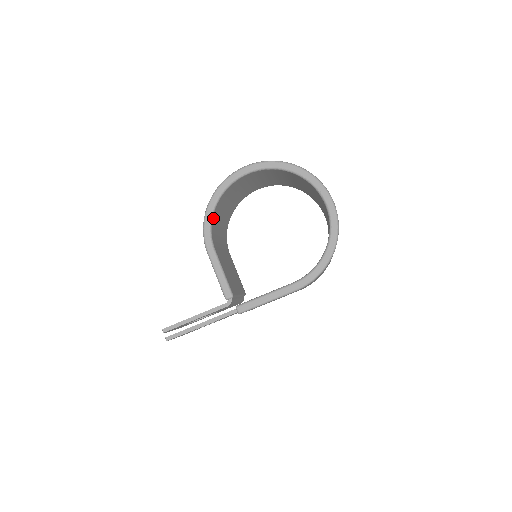
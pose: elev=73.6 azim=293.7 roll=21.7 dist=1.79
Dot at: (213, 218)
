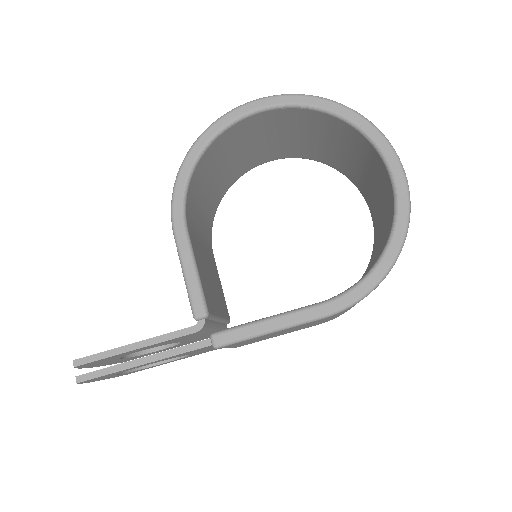
Dot at: (192, 178)
